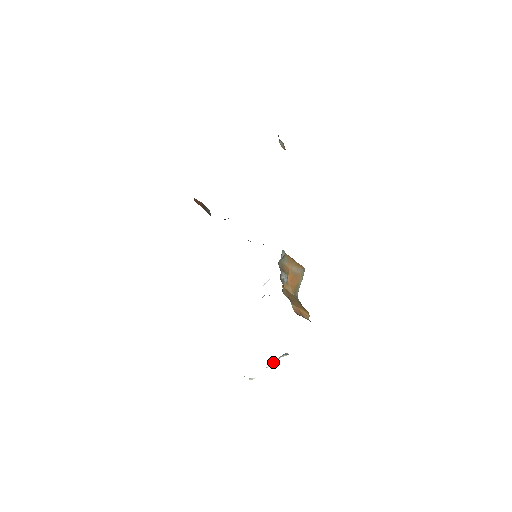
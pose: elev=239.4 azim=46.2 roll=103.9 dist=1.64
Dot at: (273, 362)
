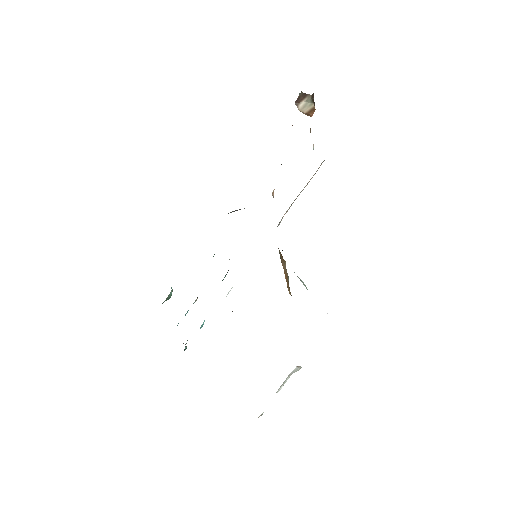
Dot at: (283, 383)
